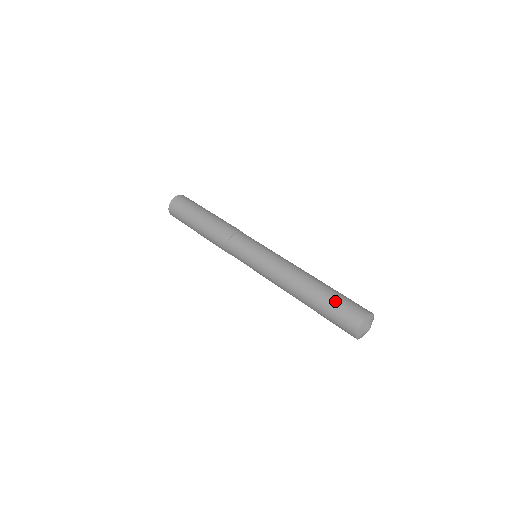
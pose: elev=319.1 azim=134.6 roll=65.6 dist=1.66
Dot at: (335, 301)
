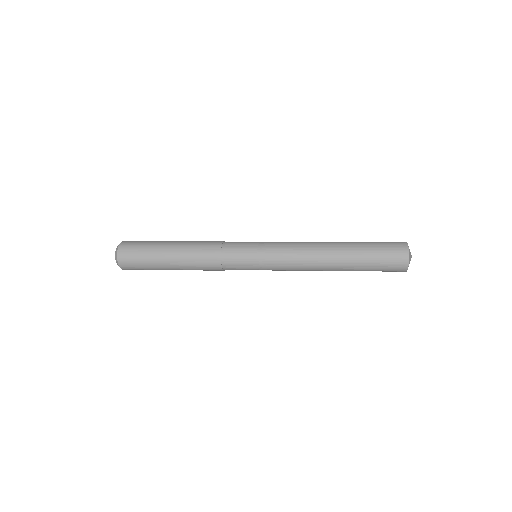
Dot at: occluded
